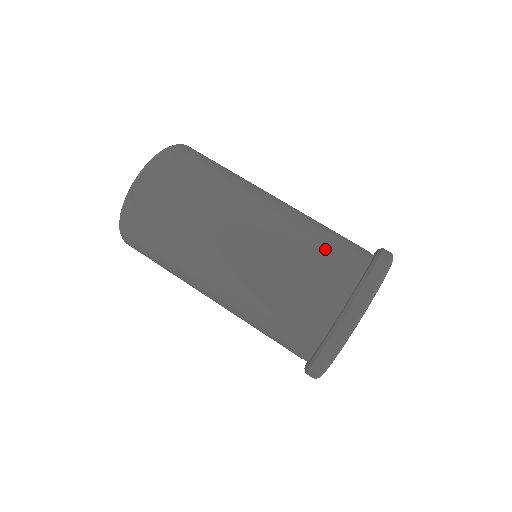
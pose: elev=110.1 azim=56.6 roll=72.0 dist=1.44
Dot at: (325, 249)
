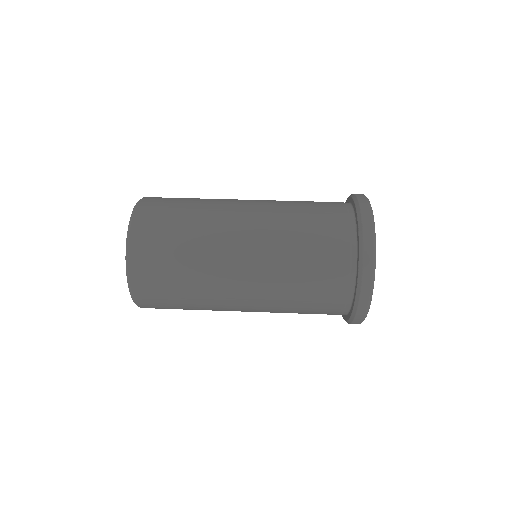
Dot at: (313, 204)
